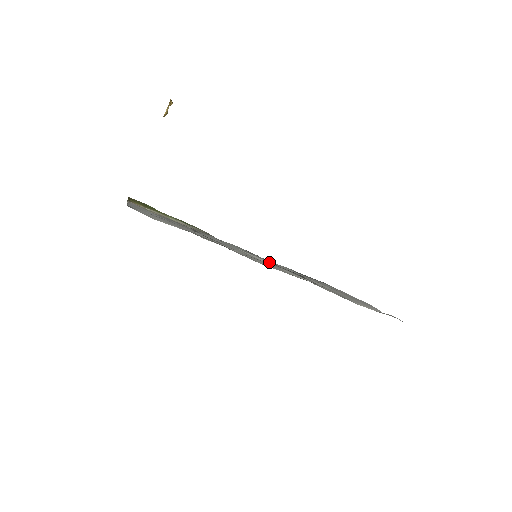
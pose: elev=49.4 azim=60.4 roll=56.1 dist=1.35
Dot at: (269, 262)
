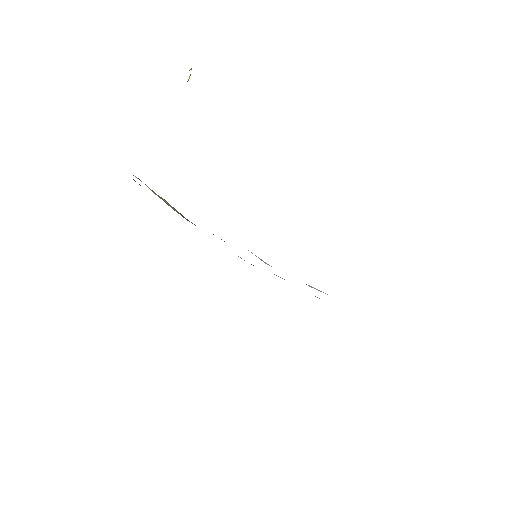
Dot at: (268, 264)
